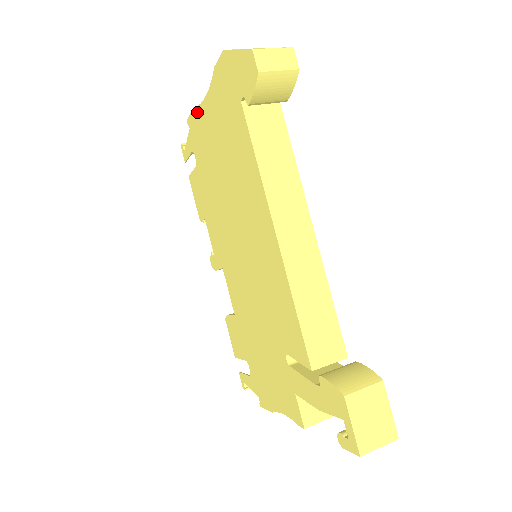
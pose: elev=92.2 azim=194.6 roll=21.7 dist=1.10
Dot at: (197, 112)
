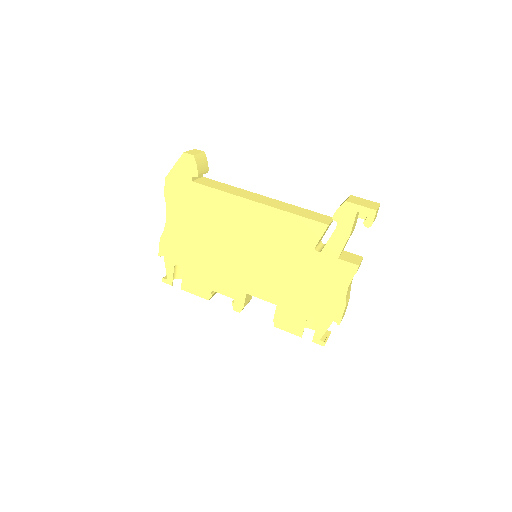
Dot at: (165, 236)
